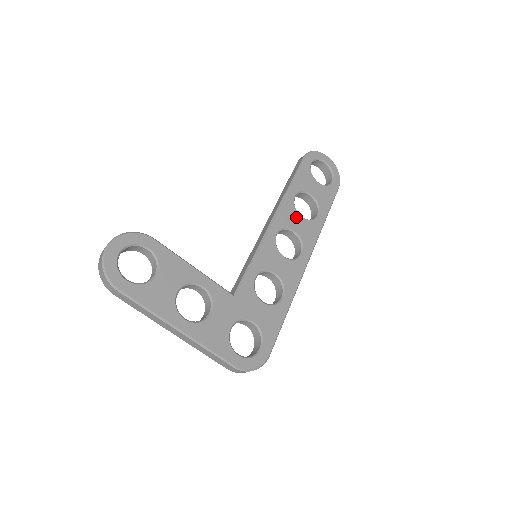
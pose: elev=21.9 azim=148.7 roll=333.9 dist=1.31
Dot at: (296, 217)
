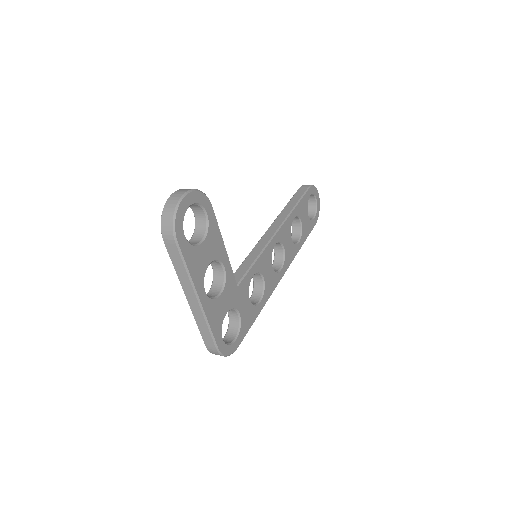
Dot at: (289, 236)
